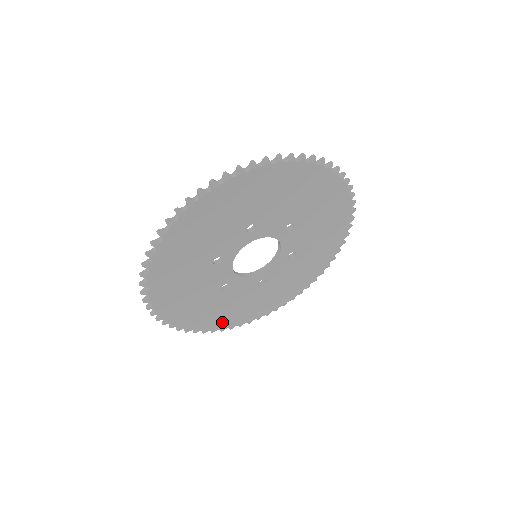
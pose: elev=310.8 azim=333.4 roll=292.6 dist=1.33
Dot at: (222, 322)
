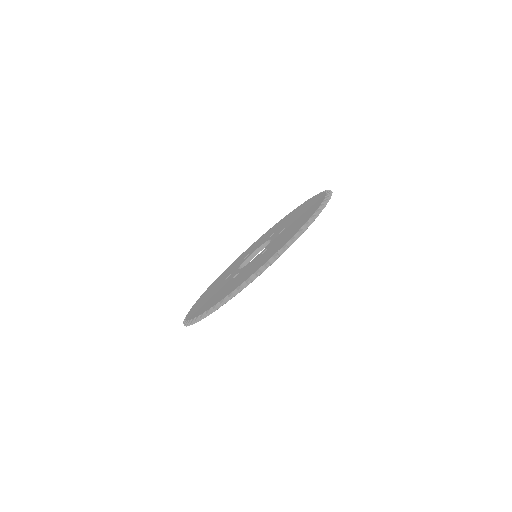
Dot at: occluded
